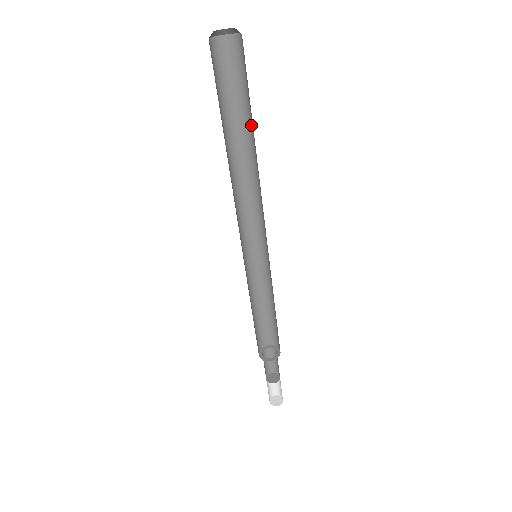
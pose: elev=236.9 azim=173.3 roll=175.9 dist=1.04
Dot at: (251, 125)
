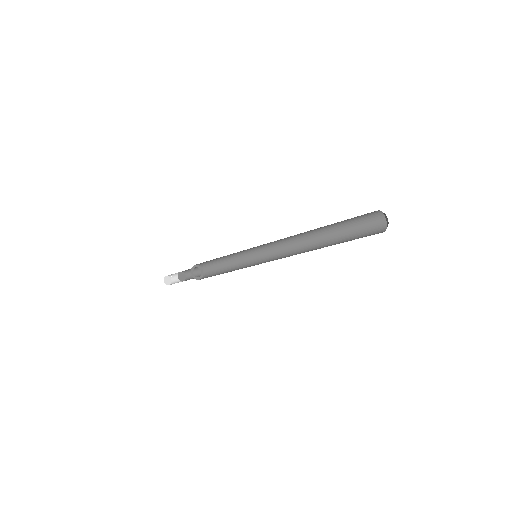
Dot at: (335, 234)
